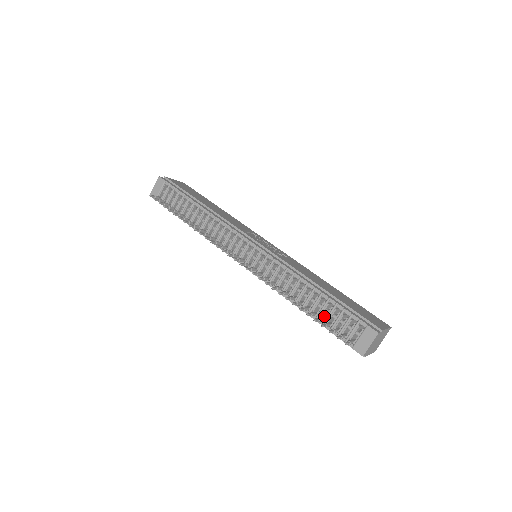
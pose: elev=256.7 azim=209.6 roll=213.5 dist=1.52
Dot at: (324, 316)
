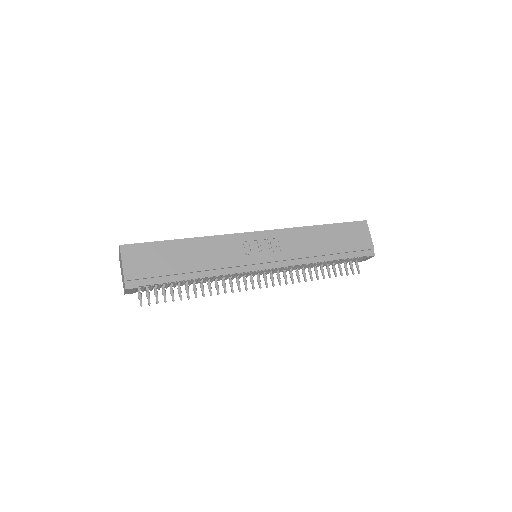
Dot at: occluded
